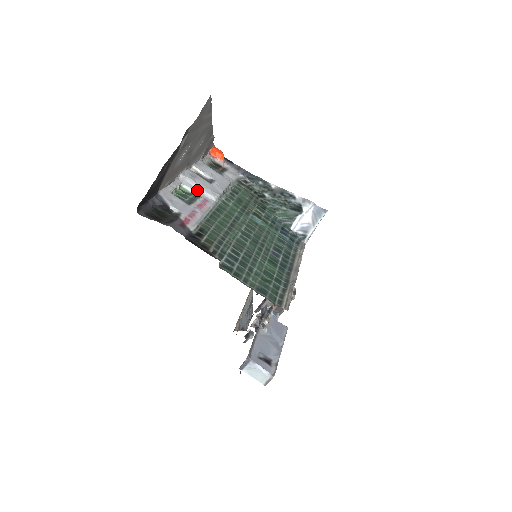
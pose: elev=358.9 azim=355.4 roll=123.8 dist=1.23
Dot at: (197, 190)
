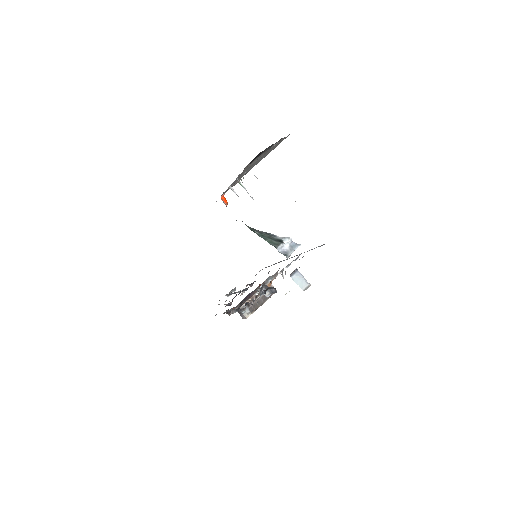
Dot at: (246, 190)
